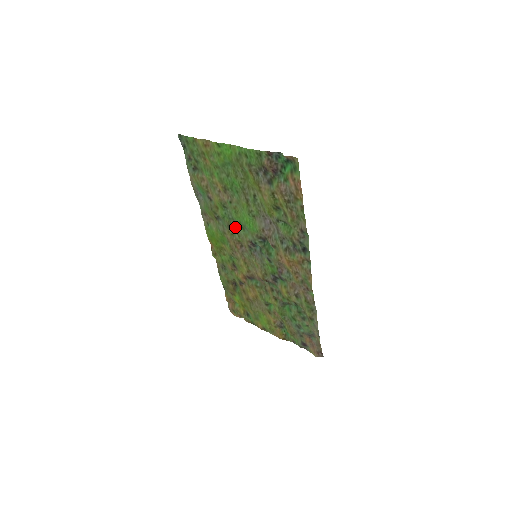
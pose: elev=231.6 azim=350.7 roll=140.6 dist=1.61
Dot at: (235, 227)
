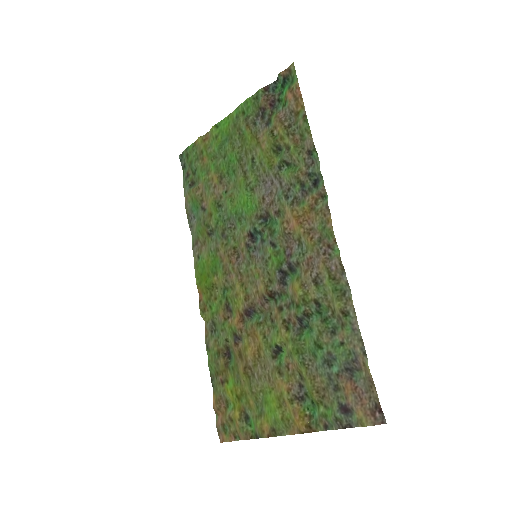
Dot at: (230, 230)
